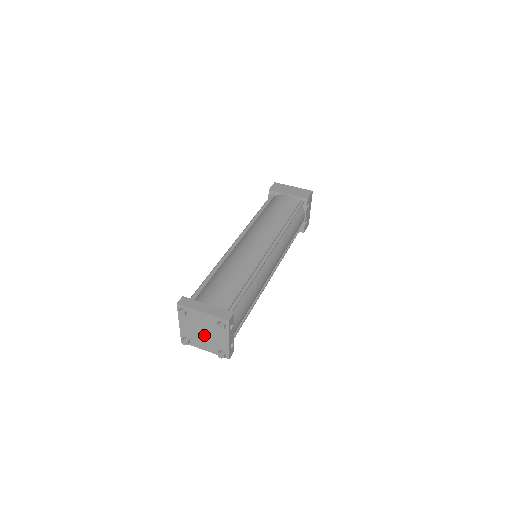
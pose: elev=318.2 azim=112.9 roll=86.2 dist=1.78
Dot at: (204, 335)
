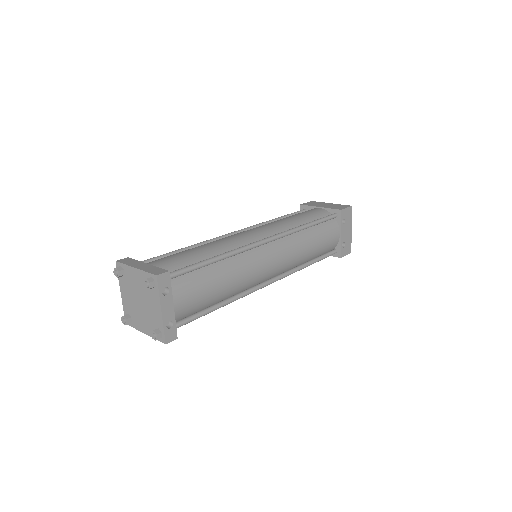
Dot at: (141, 307)
